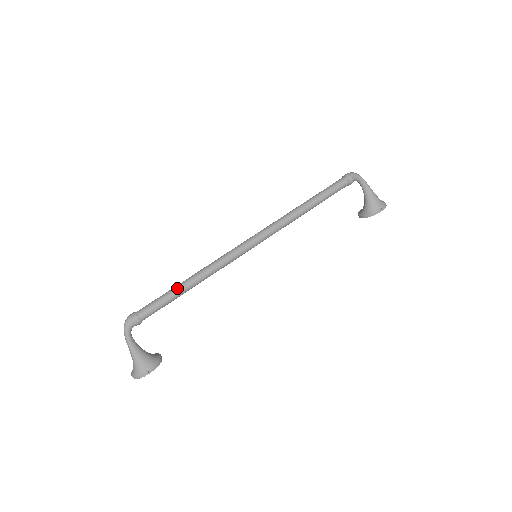
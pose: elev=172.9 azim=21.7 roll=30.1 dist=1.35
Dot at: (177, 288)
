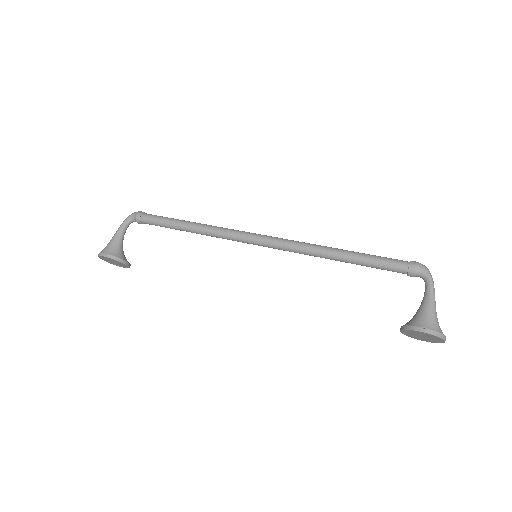
Dot at: (180, 220)
